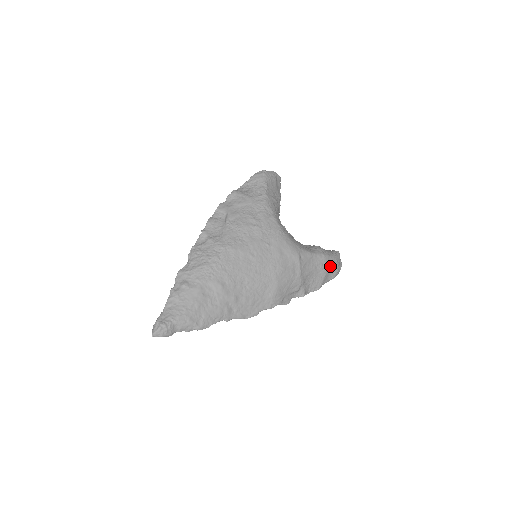
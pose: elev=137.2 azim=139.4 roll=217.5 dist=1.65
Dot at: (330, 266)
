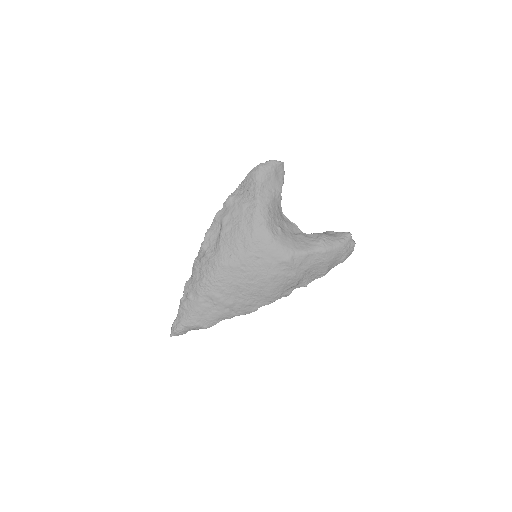
Dot at: (334, 256)
